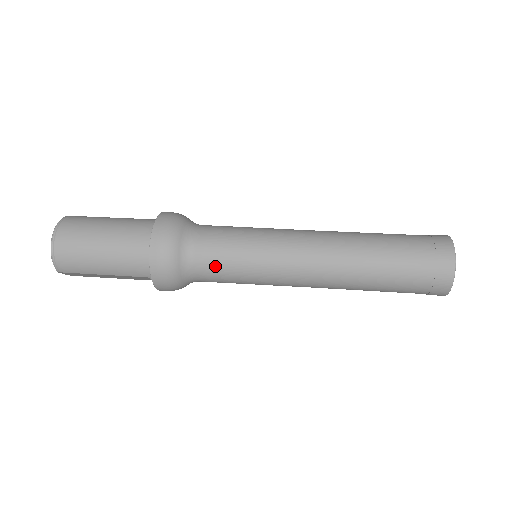
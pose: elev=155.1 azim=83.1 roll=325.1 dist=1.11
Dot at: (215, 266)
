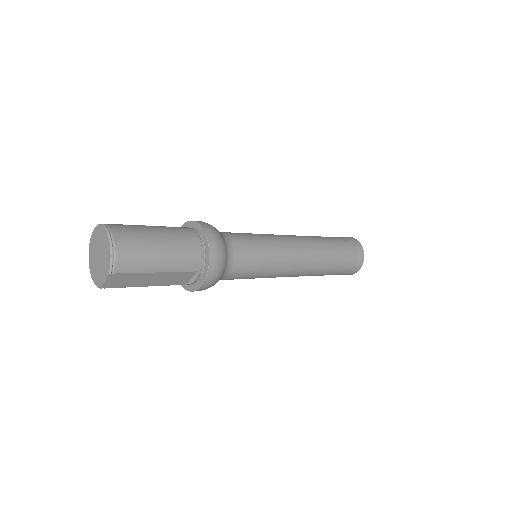
Dot at: (247, 256)
